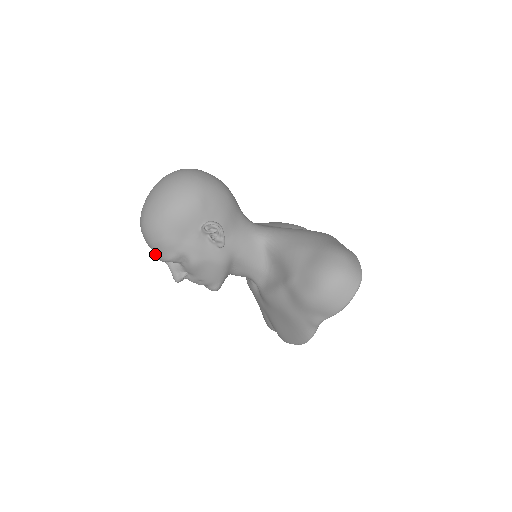
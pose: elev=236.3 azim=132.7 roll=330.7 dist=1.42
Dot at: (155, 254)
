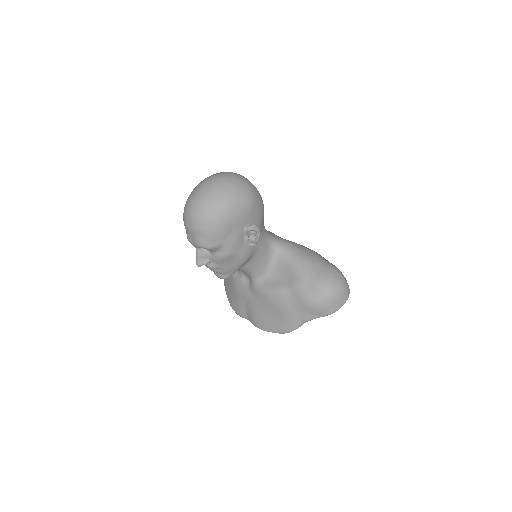
Dot at: (194, 239)
